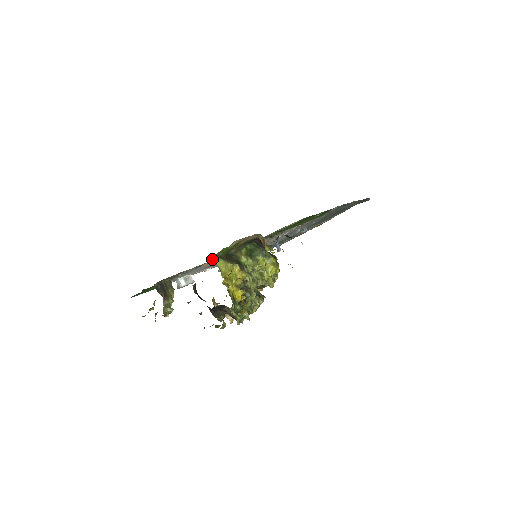
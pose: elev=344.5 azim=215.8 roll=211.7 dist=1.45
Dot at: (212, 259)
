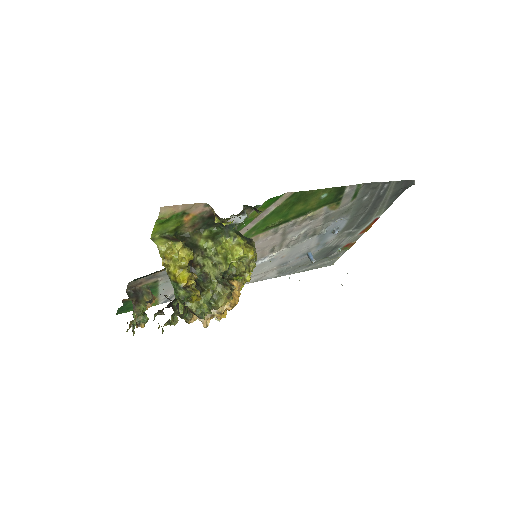
Dot at: (152, 239)
